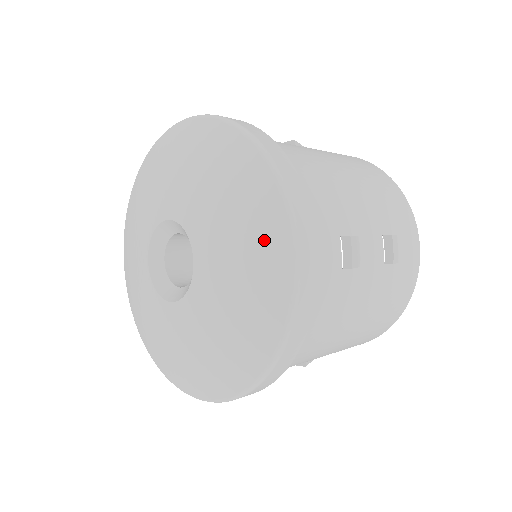
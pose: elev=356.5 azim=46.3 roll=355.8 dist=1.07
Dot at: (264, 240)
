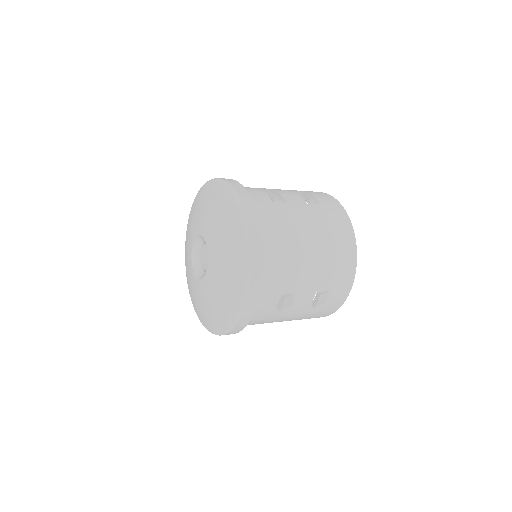
Dot at: (232, 293)
